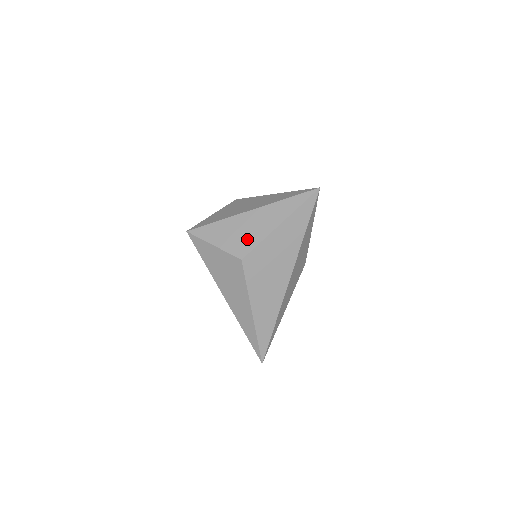
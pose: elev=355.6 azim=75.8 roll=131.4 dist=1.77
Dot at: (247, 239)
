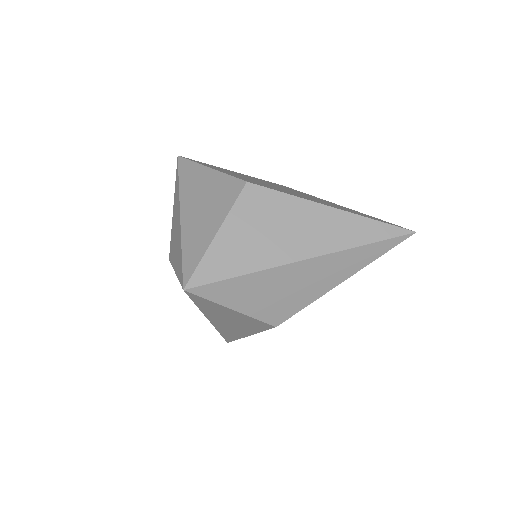
Dot at: (290, 301)
